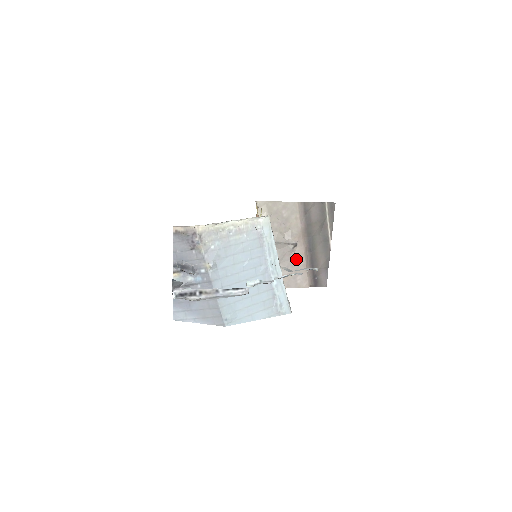
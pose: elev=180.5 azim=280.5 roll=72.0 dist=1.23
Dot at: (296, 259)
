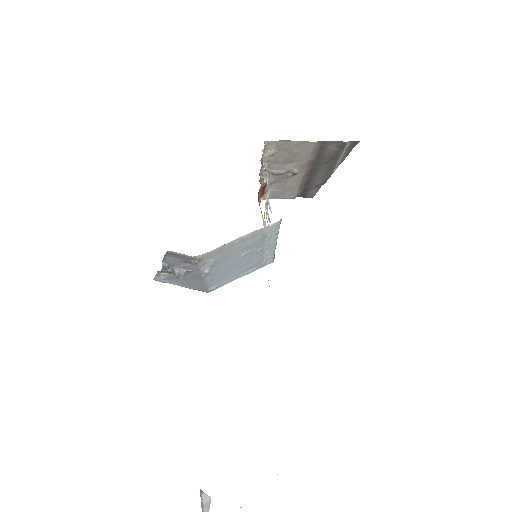
Dot at: (291, 181)
